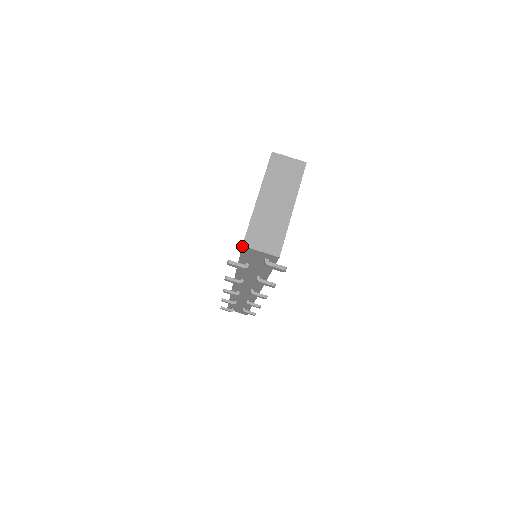
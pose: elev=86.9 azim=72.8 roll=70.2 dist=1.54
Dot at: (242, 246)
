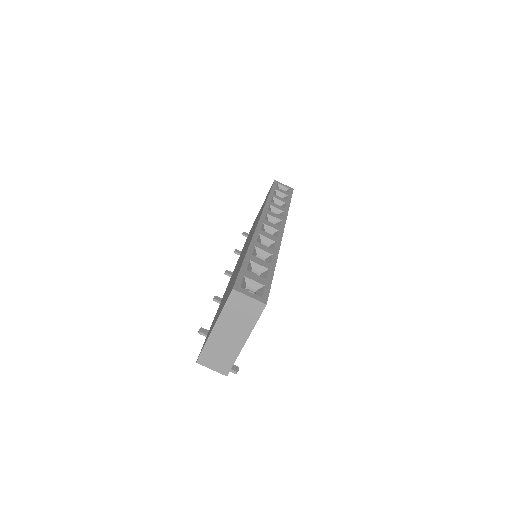
Dot at: (196, 362)
